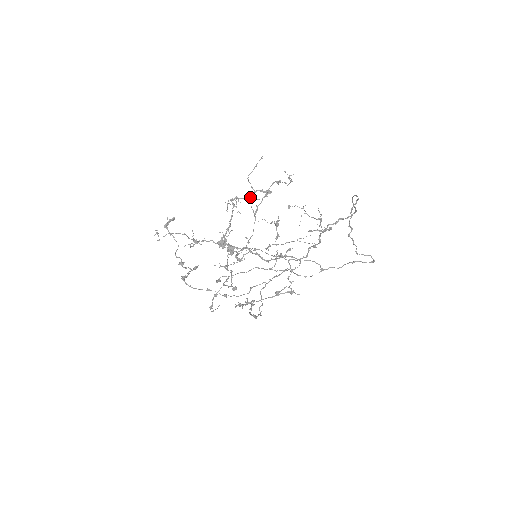
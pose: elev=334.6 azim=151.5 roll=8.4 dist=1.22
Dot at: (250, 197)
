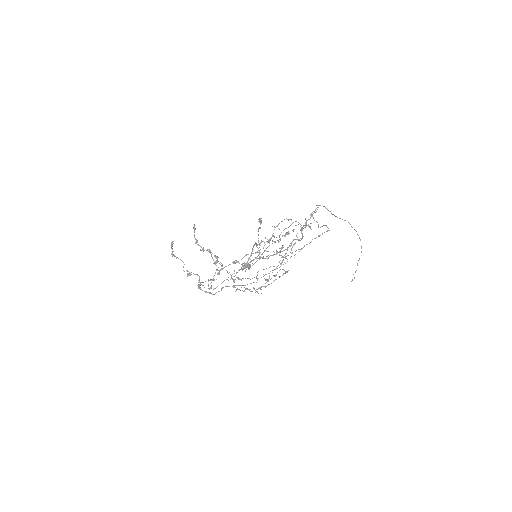
Dot at: occluded
